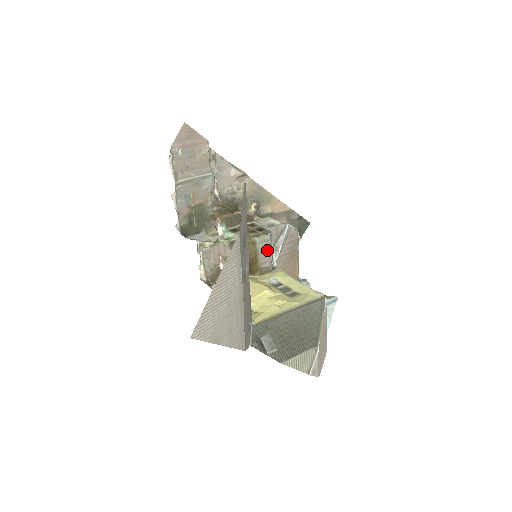
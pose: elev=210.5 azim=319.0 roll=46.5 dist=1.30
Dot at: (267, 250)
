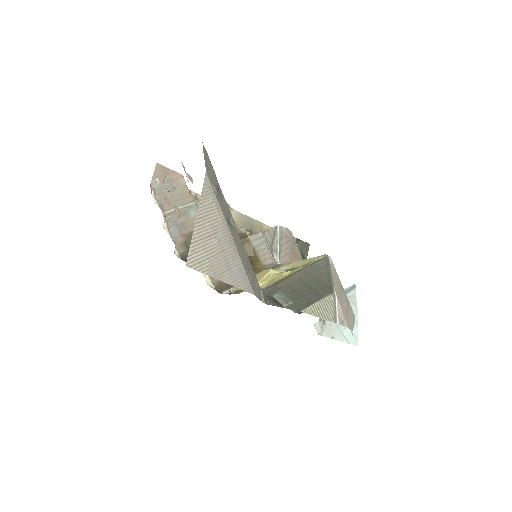
Dot at: (264, 247)
